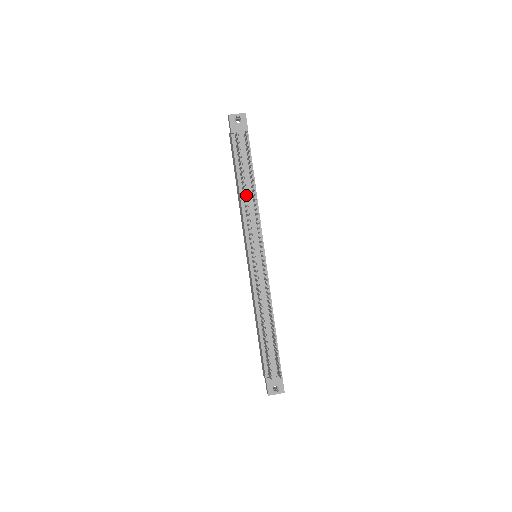
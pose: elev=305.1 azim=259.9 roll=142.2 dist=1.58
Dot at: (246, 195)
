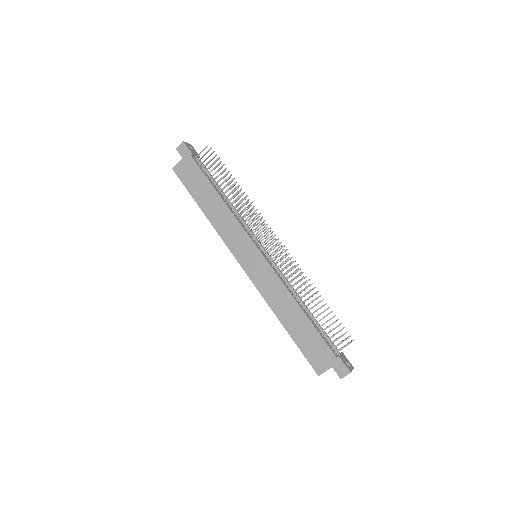
Dot at: (227, 202)
